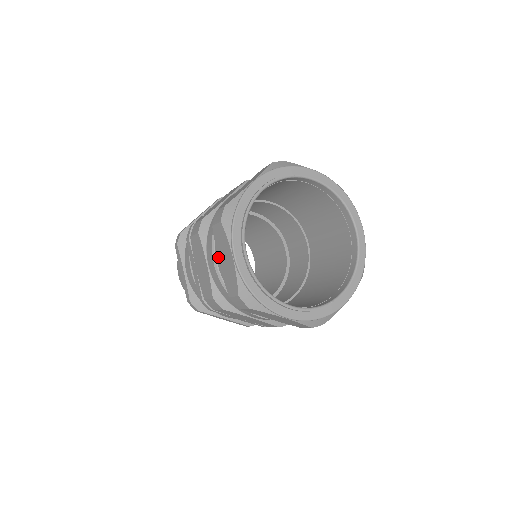
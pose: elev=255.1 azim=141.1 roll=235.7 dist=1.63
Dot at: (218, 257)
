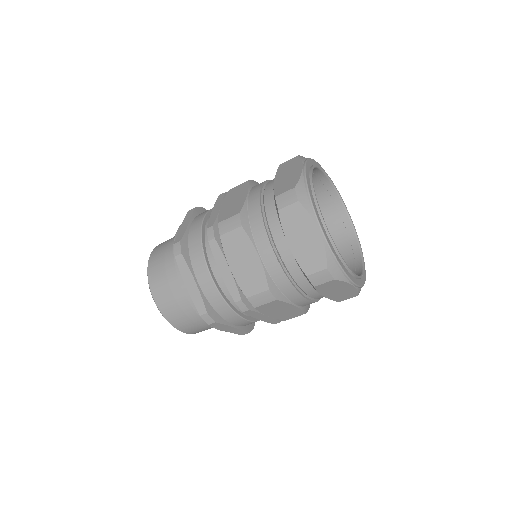
Dot at: (287, 240)
